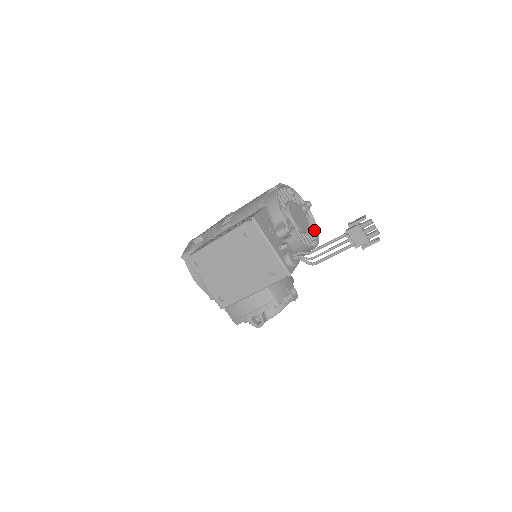
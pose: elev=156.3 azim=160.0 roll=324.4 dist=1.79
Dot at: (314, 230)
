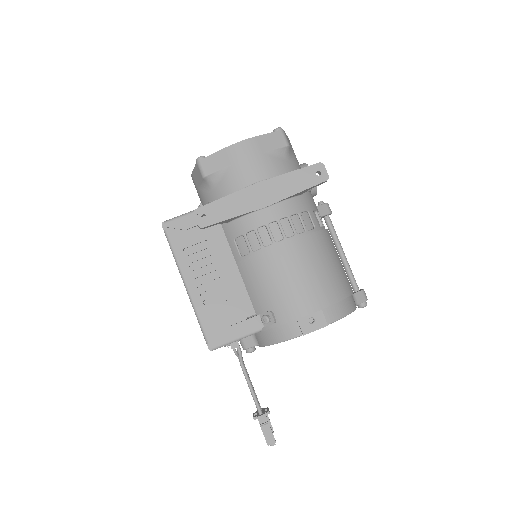
Dot at: occluded
